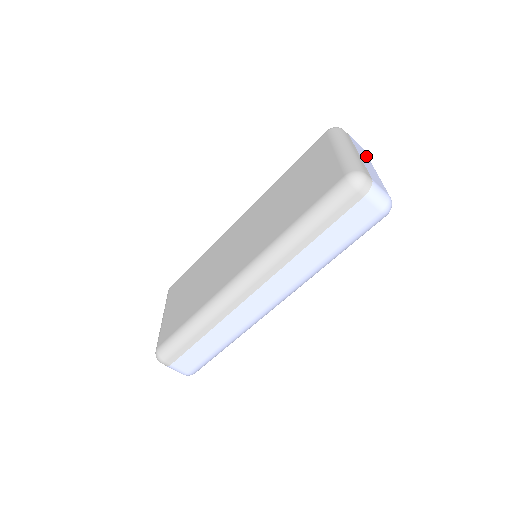
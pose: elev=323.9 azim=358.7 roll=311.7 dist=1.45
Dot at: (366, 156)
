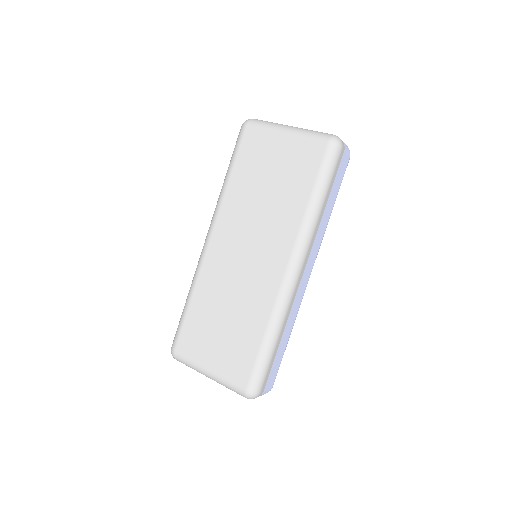
Dot at: occluded
